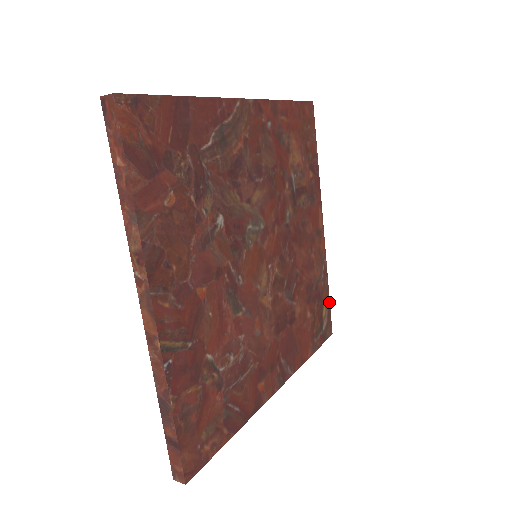
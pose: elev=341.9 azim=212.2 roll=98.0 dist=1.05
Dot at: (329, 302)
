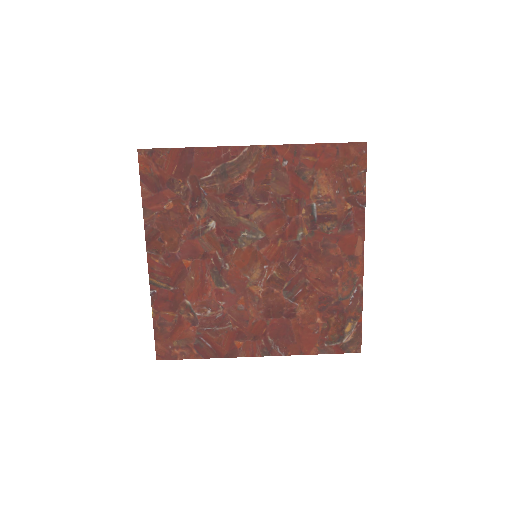
Dot at: (361, 323)
